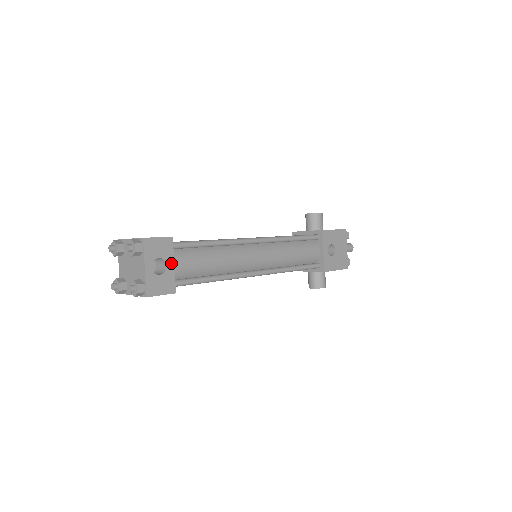
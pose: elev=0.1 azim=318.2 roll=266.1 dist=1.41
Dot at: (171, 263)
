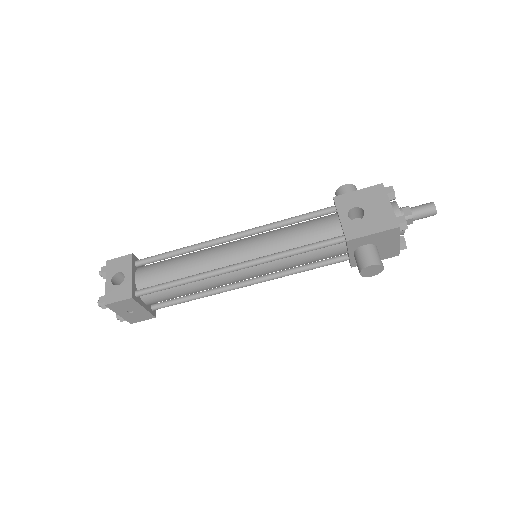
Dot at: (129, 274)
